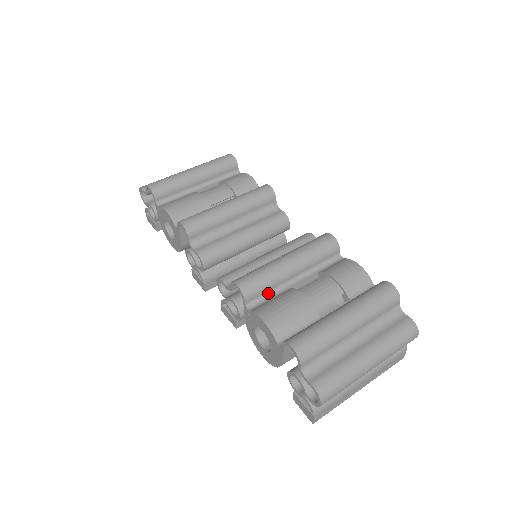
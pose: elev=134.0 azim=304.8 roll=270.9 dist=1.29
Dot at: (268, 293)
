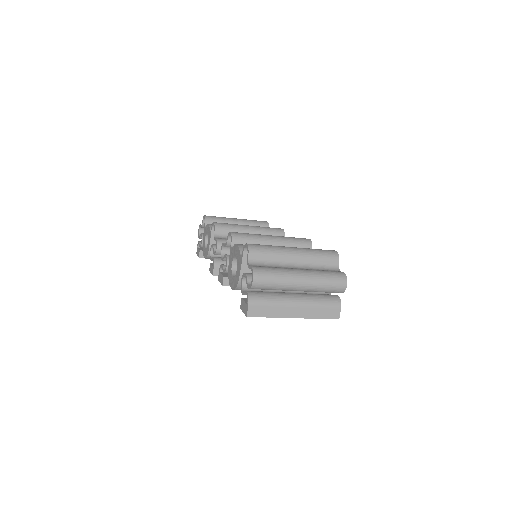
Dot at: occluded
